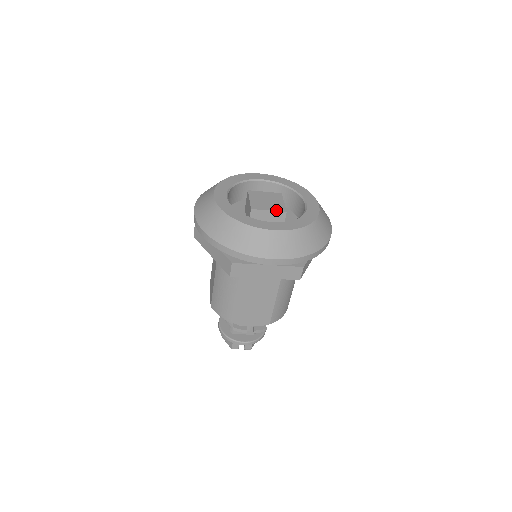
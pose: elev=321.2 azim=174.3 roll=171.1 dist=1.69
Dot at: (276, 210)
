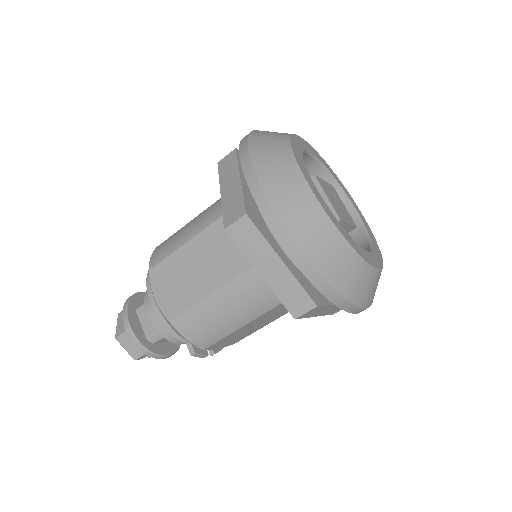
Dot at: (352, 223)
